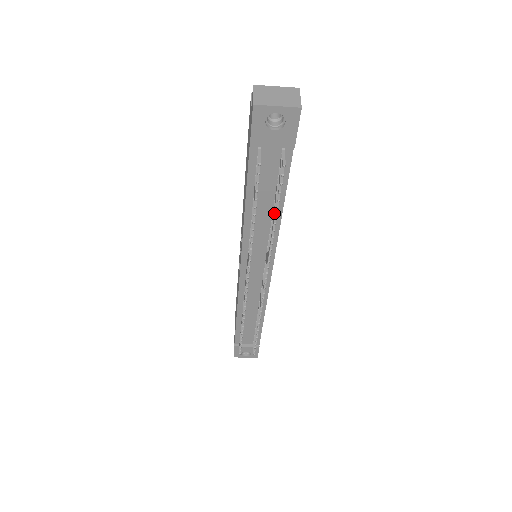
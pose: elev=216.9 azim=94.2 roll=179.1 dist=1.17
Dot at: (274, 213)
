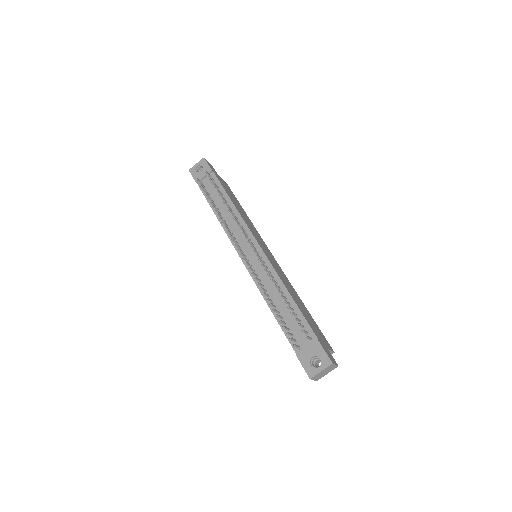
Dot at: occluded
